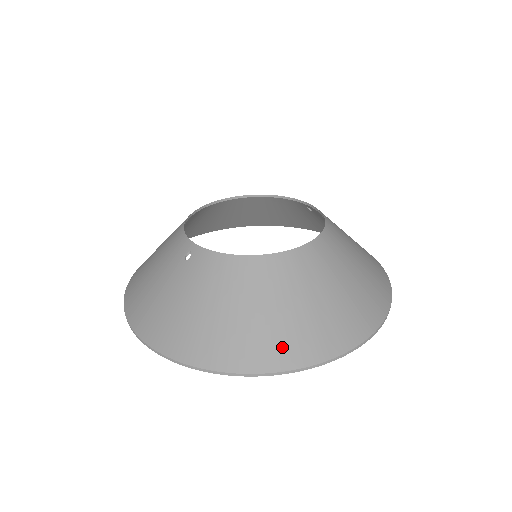
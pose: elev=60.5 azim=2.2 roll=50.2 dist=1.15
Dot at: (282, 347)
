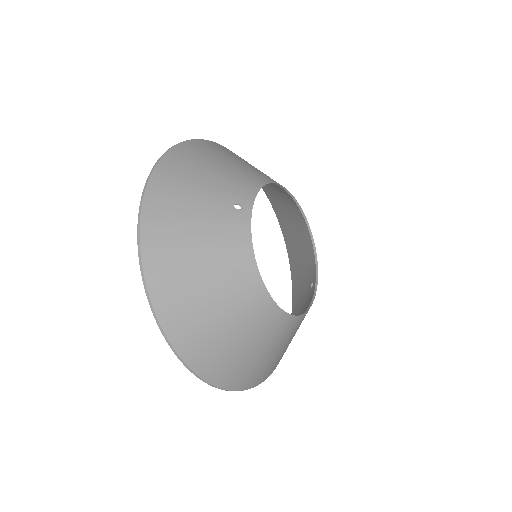
Dot at: (187, 327)
